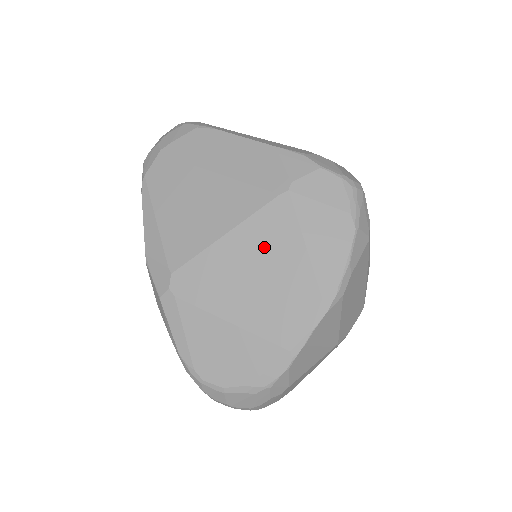
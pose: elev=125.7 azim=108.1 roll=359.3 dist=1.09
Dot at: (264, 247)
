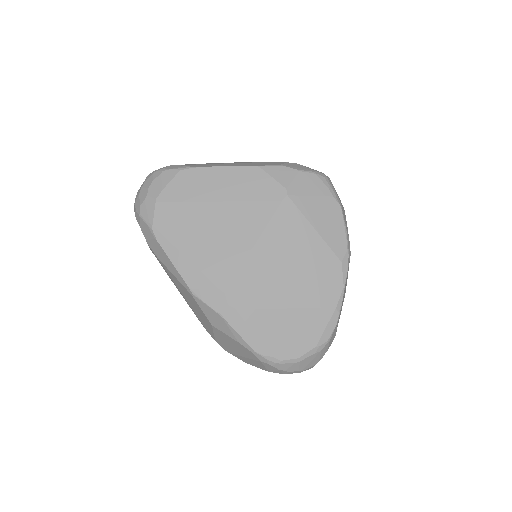
Dot at: (287, 243)
